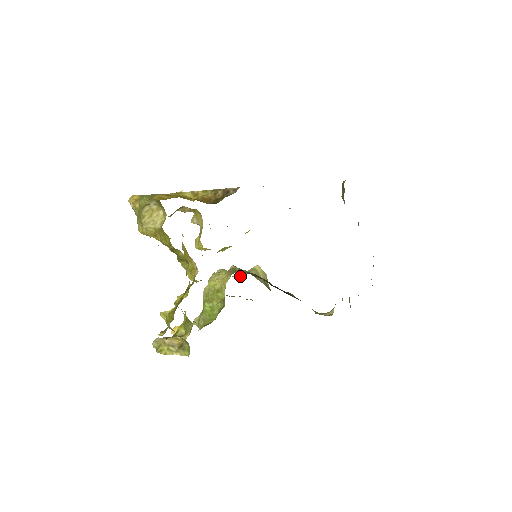
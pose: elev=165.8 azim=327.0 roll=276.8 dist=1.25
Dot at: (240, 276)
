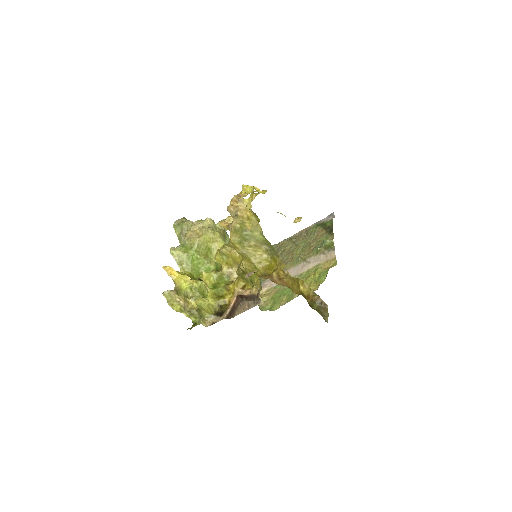
Dot at: (216, 225)
